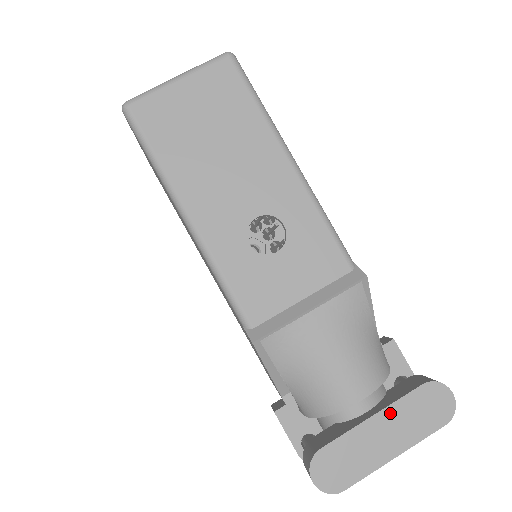
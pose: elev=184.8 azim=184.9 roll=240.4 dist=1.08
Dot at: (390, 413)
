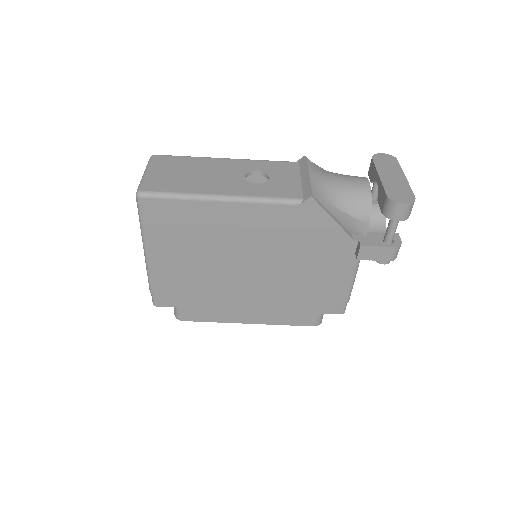
Dot at: (381, 171)
